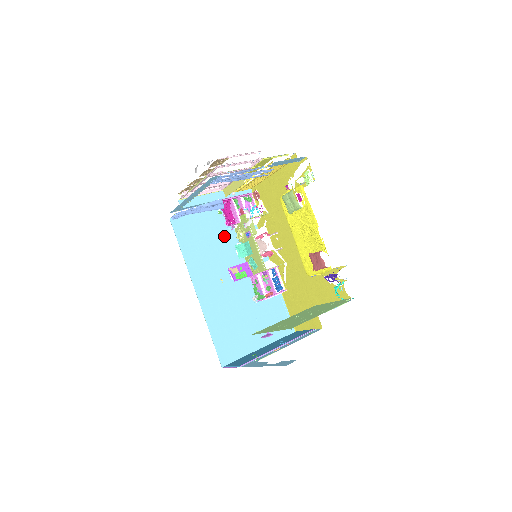
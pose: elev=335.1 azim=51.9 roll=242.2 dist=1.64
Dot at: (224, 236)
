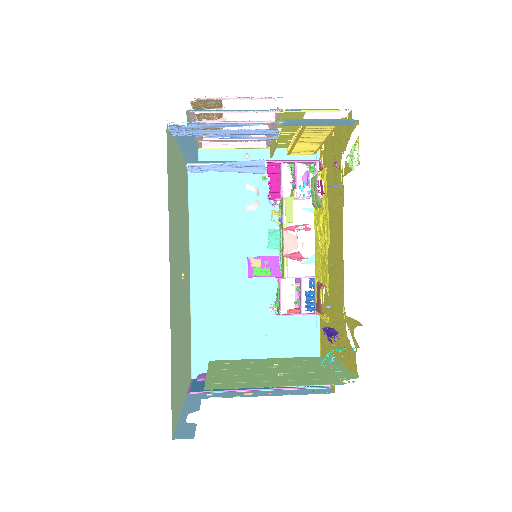
Dot at: (259, 212)
